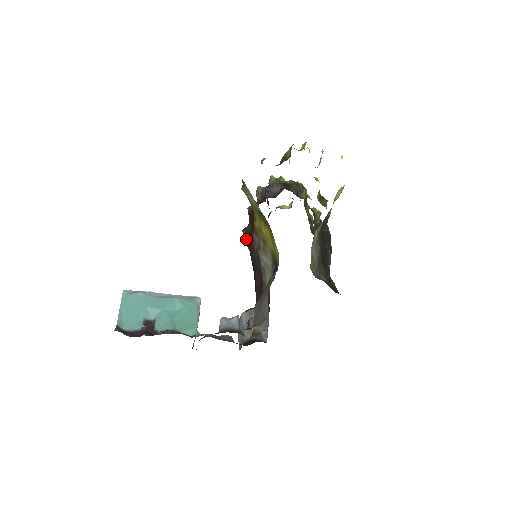
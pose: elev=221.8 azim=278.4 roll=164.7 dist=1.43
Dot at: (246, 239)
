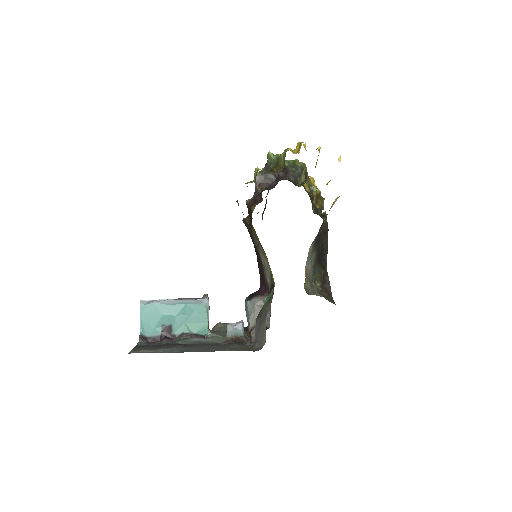
Dot at: occluded
